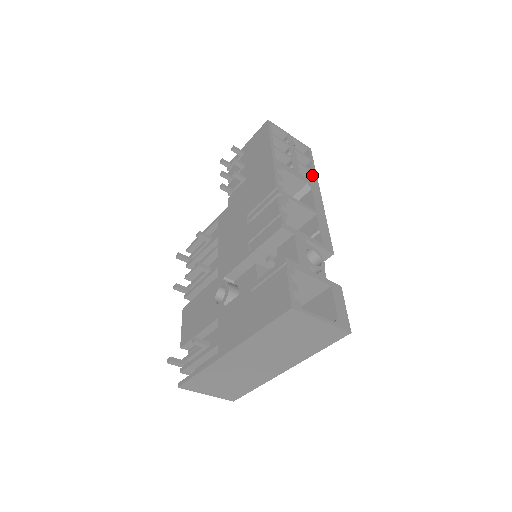
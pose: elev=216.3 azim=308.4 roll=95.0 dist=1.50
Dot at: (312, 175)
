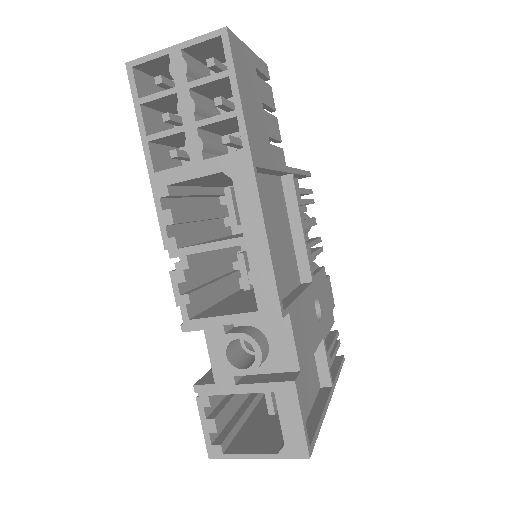
Dot at: (238, 119)
